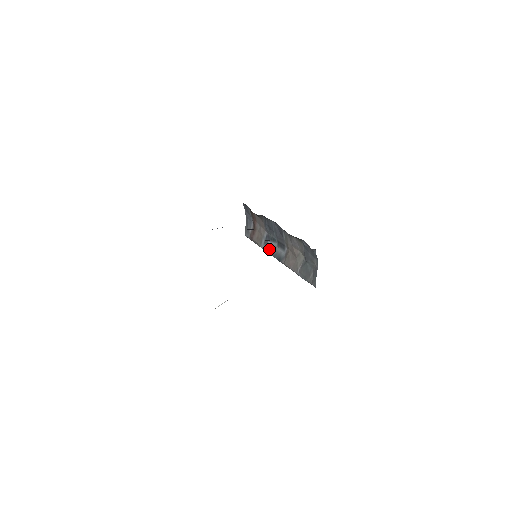
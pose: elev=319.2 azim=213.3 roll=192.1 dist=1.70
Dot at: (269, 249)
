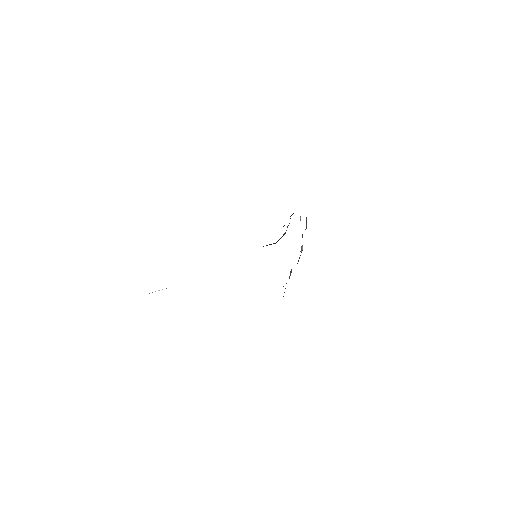
Dot at: occluded
